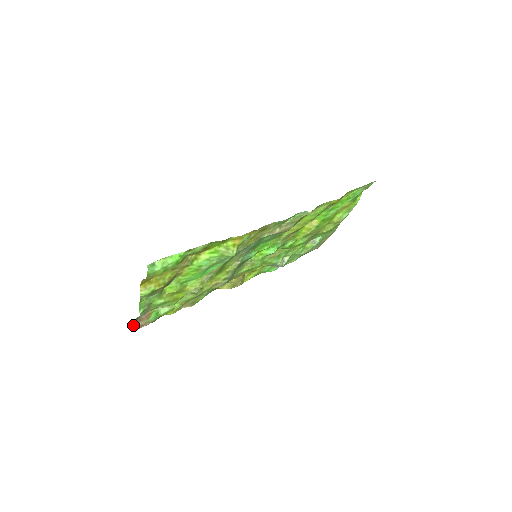
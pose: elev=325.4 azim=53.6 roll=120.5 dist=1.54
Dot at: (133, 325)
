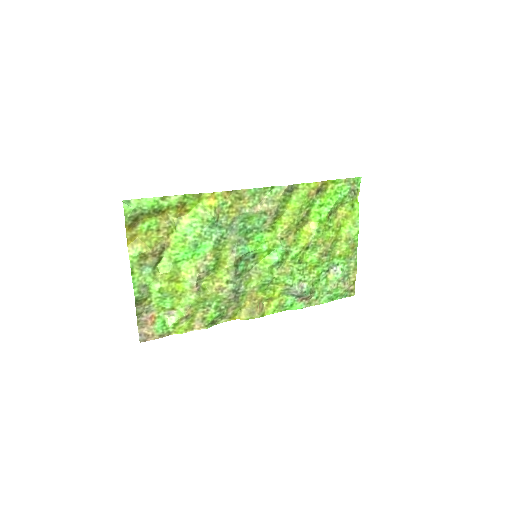
Dot at: (138, 330)
